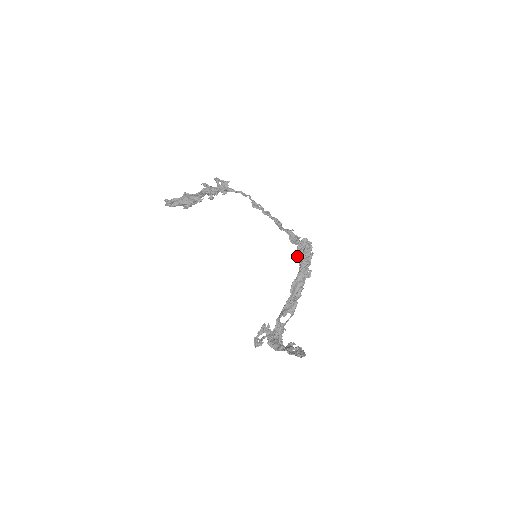
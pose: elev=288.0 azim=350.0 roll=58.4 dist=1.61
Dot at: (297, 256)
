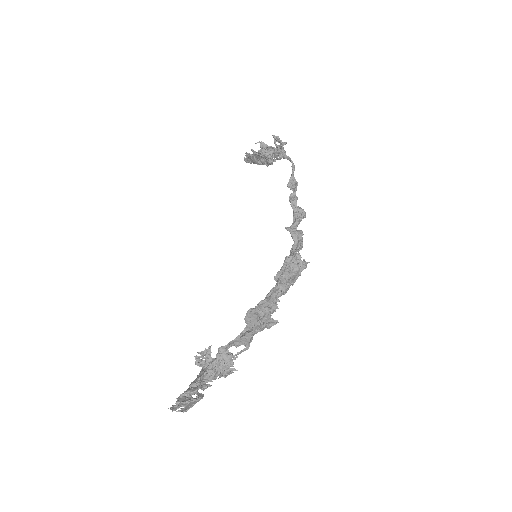
Dot at: (275, 276)
